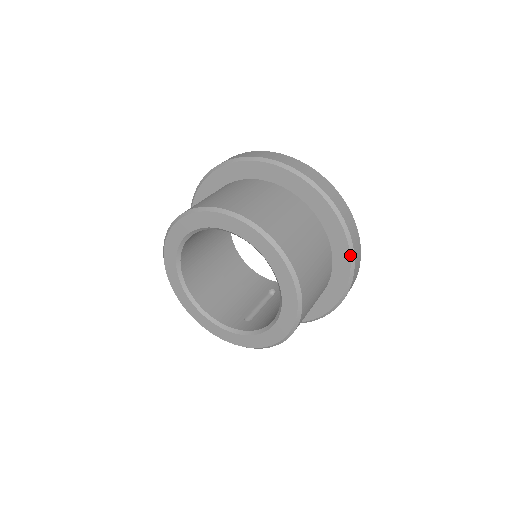
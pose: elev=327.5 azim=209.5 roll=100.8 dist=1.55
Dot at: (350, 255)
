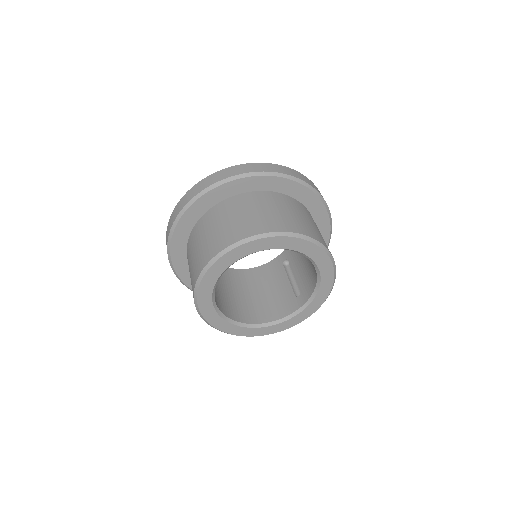
Dot at: (306, 187)
